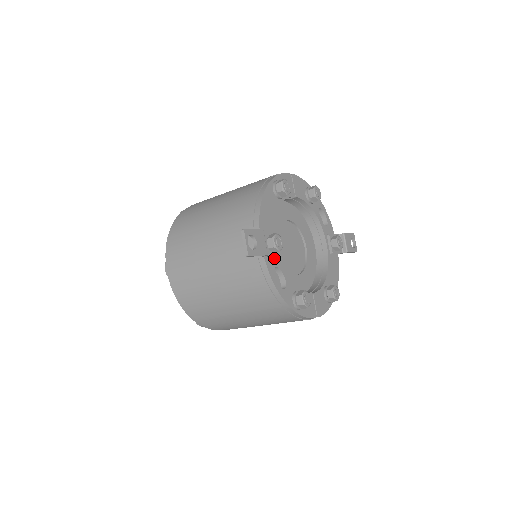
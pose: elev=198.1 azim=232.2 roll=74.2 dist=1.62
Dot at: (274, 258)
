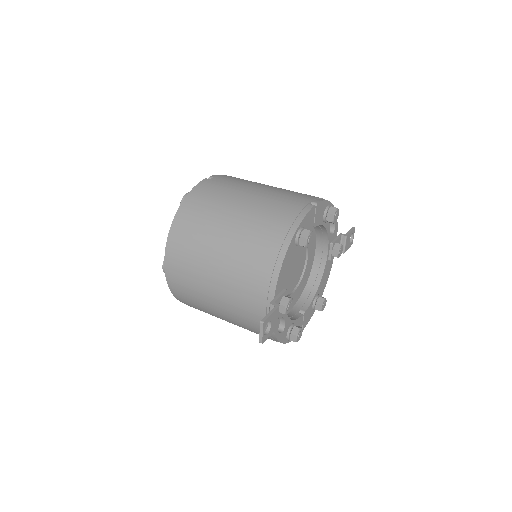
Dot at: occluded
